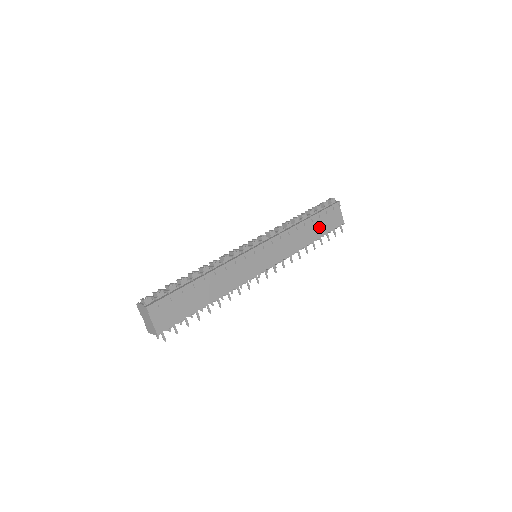
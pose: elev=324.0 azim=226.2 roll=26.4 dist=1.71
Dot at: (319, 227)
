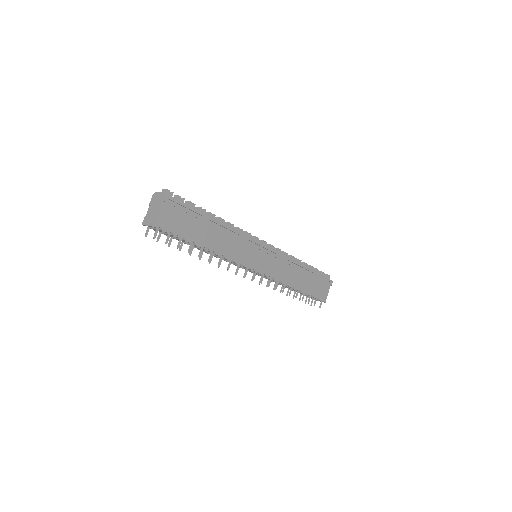
Dot at: (309, 284)
